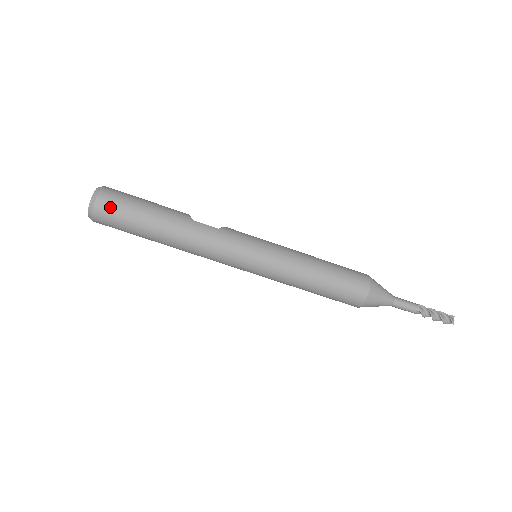
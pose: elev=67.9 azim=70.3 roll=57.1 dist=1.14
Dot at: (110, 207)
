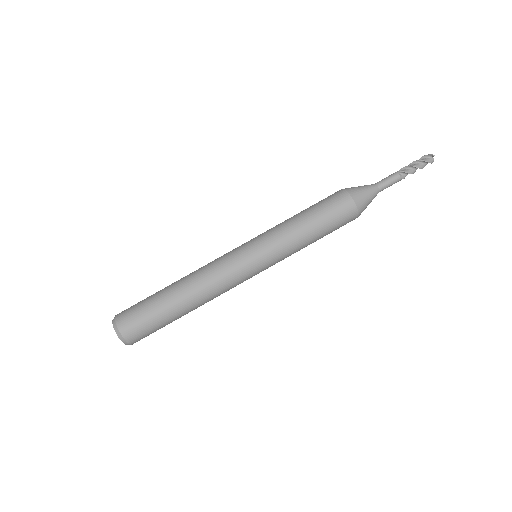
Dot at: (128, 315)
